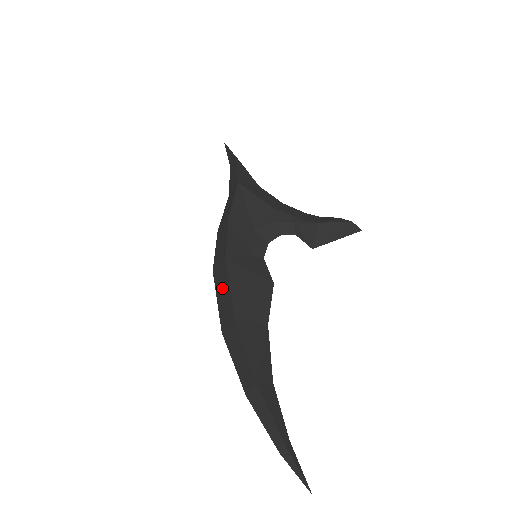
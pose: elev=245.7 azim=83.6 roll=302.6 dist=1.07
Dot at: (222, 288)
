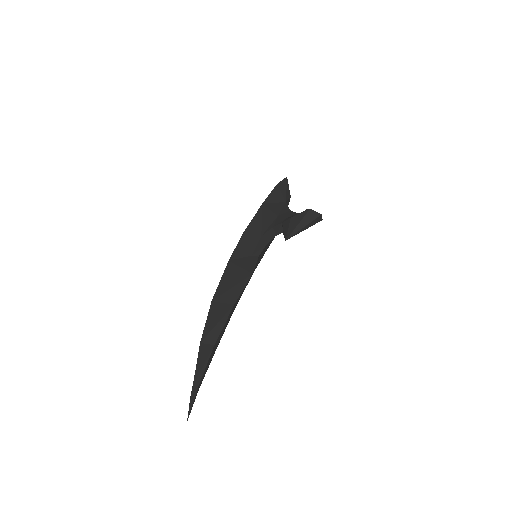
Dot at: occluded
